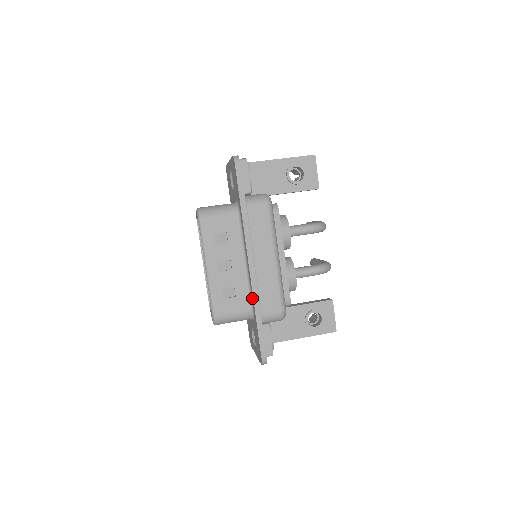
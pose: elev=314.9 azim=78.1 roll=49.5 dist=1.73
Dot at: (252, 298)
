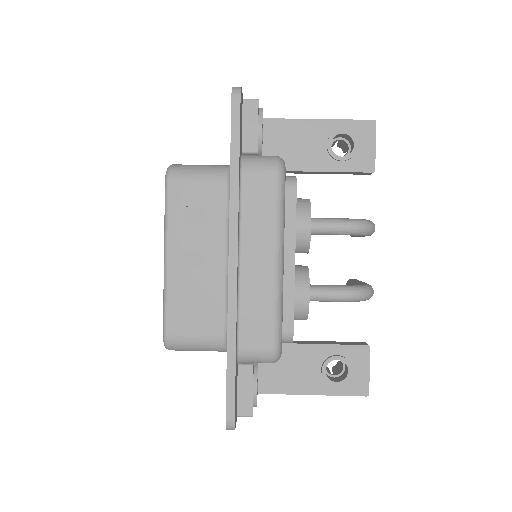
Dot at: occluded
